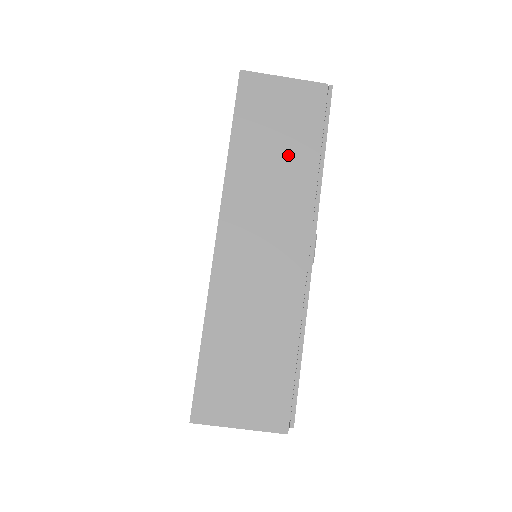
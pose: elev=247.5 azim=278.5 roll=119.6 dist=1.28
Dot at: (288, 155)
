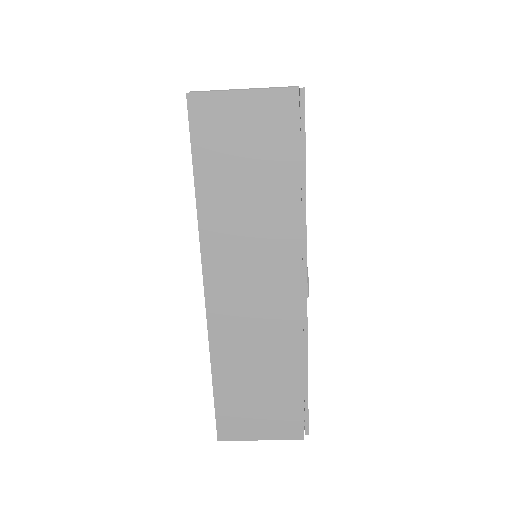
Dot at: (263, 189)
